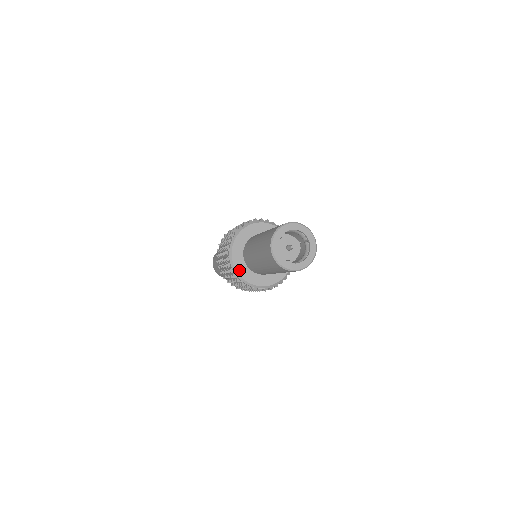
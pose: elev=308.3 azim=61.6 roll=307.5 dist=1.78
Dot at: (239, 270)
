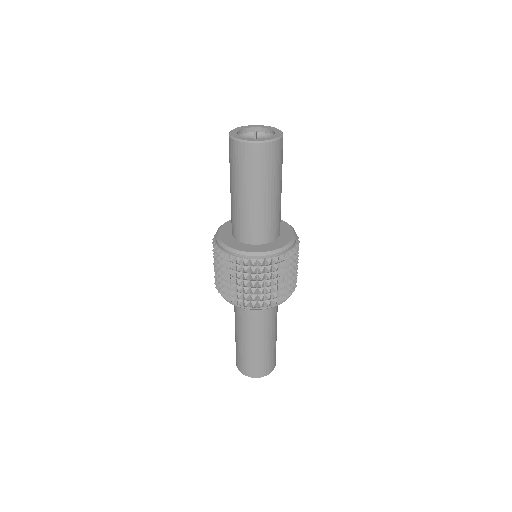
Dot at: (222, 236)
